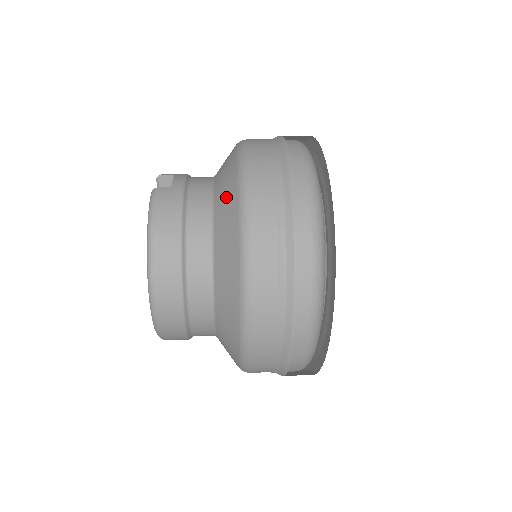
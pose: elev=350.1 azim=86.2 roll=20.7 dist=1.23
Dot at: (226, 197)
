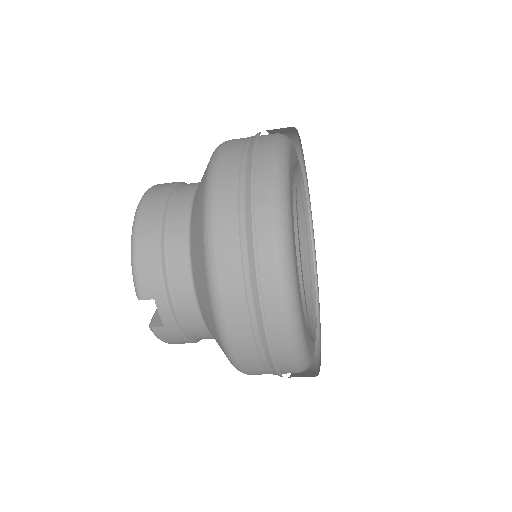
Dot at: occluded
